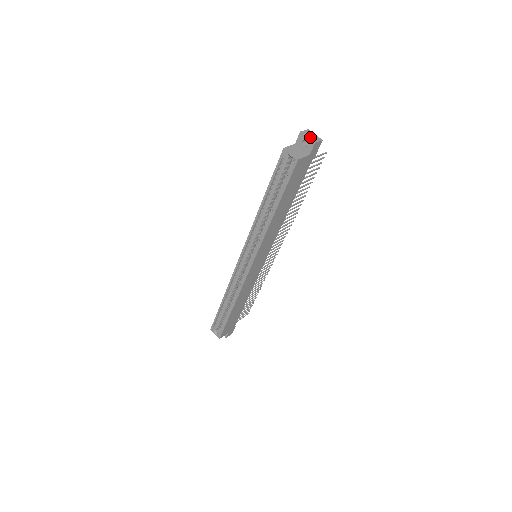
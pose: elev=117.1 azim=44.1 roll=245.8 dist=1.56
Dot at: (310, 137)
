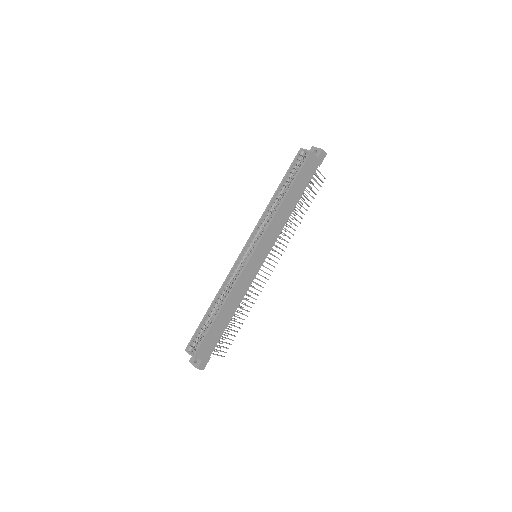
Dot at: (319, 149)
